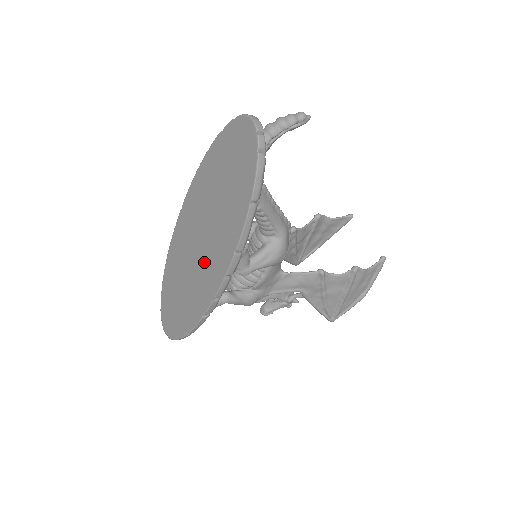
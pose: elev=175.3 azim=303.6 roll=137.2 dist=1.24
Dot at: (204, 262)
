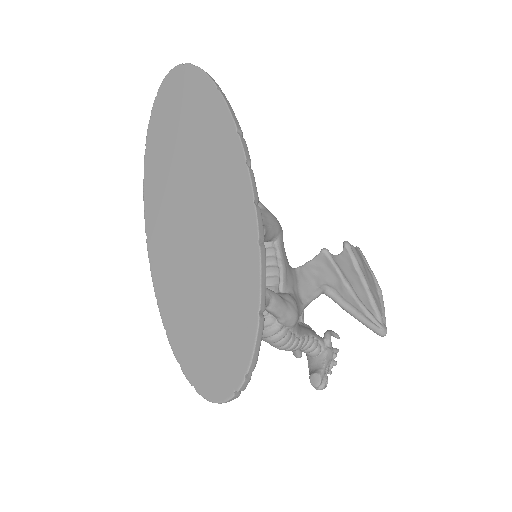
Dot at: (213, 206)
